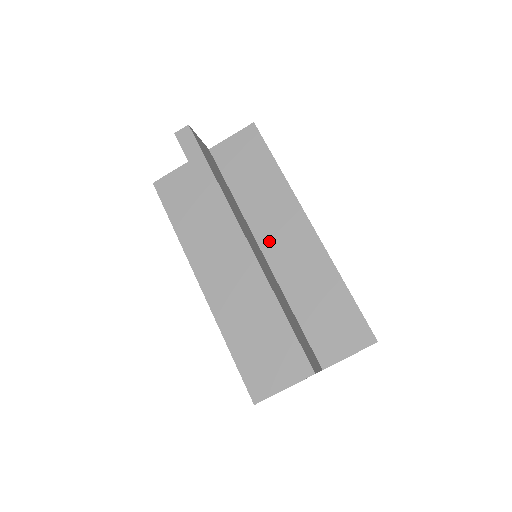
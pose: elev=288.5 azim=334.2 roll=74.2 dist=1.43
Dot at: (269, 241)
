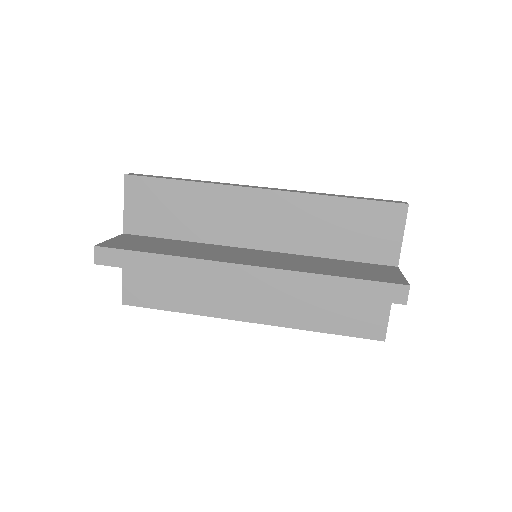
Dot at: occluded
